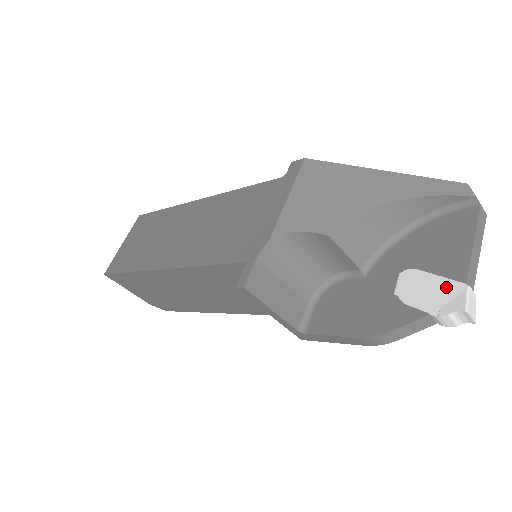
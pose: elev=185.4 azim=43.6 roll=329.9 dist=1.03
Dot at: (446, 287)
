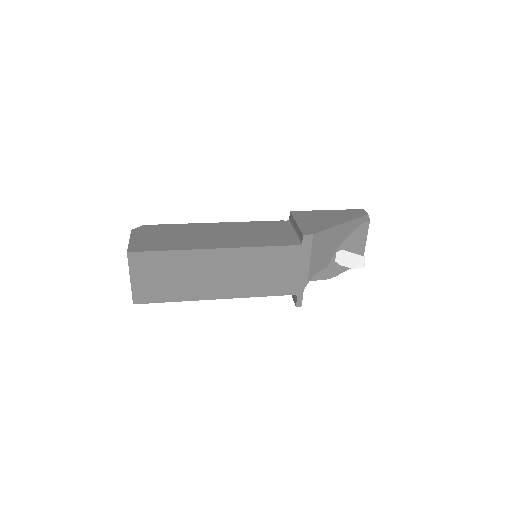
Dot at: (357, 258)
